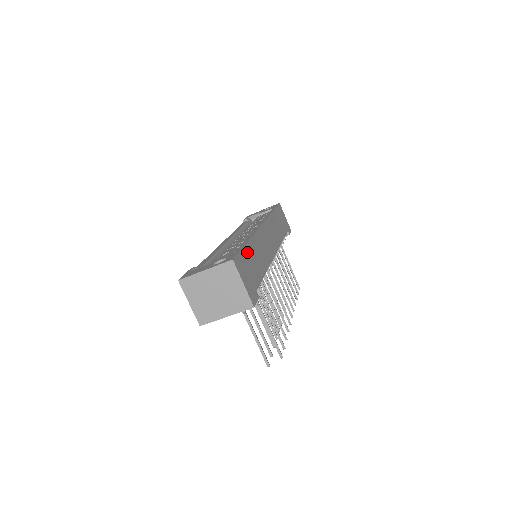
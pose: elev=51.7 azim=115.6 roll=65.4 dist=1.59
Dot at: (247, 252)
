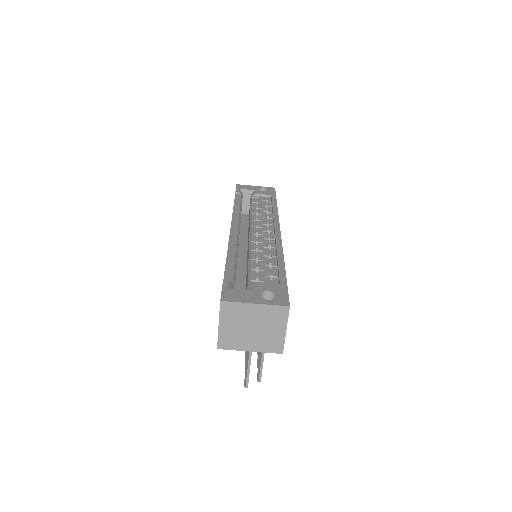
Dot at: occluded
